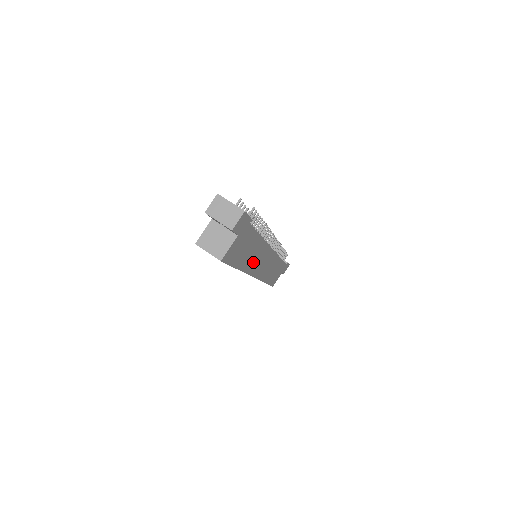
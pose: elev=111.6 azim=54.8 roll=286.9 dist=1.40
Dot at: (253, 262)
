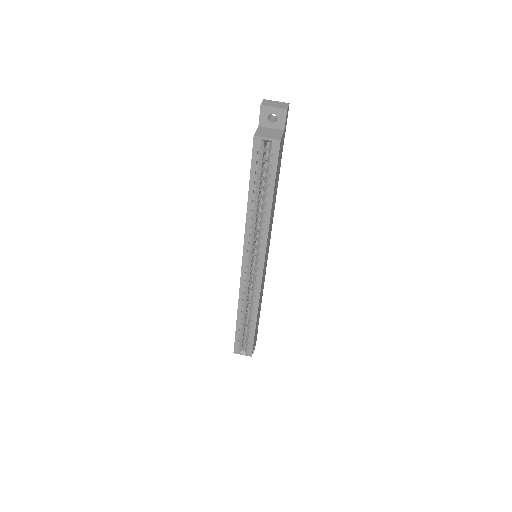
Dot at: (270, 225)
